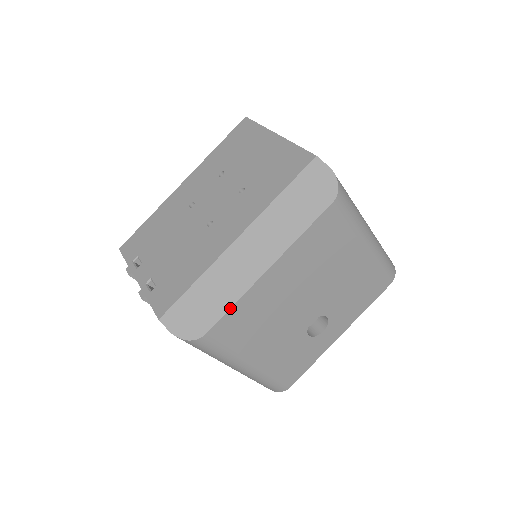
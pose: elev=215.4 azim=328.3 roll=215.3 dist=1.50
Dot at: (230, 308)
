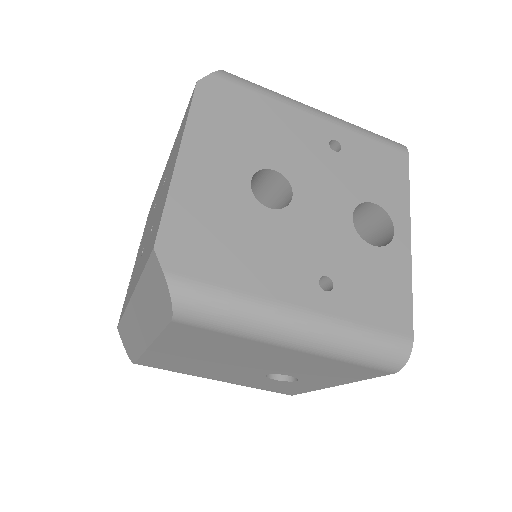
Dot at: (139, 357)
